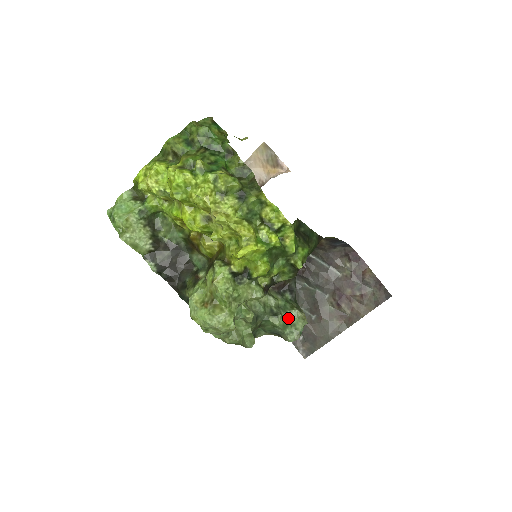
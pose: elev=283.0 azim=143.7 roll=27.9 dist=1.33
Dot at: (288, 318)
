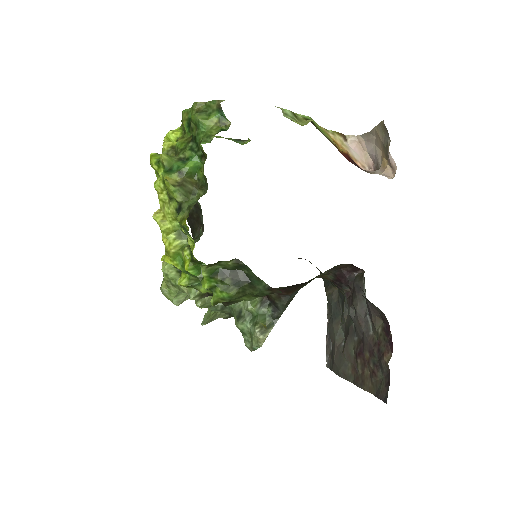
Dot at: (249, 329)
